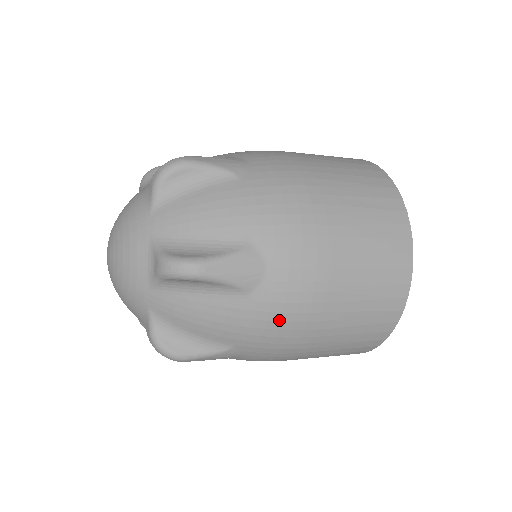
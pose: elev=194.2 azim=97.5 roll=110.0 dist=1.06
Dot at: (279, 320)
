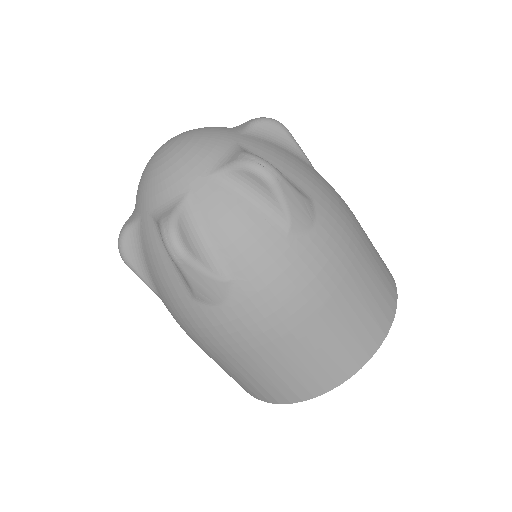
Dot at: (337, 196)
